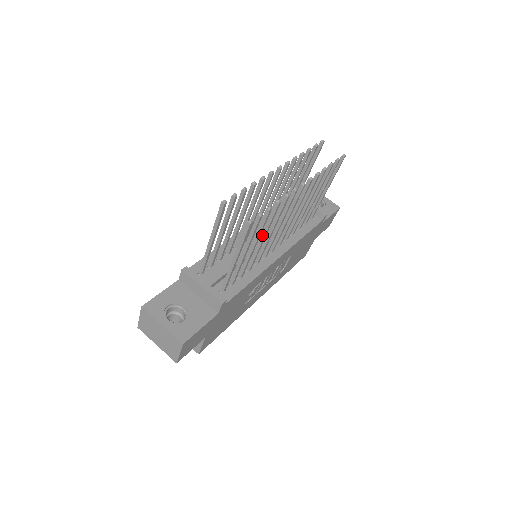
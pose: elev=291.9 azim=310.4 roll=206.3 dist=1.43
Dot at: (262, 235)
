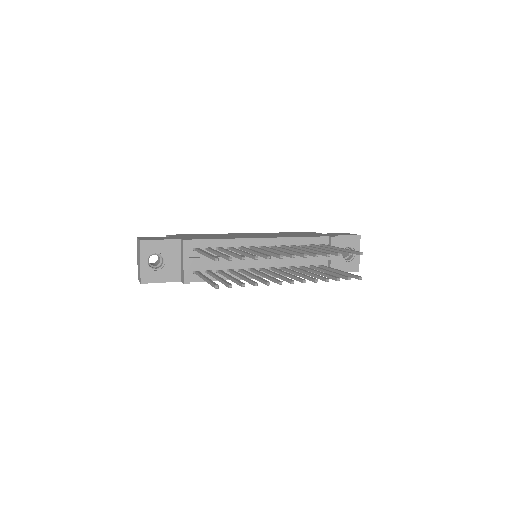
Dot at: (242, 277)
